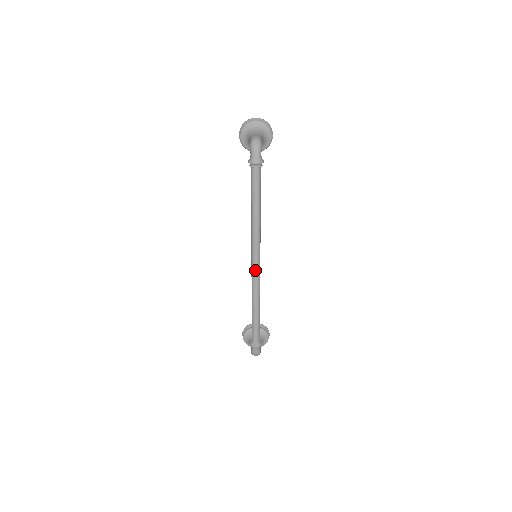
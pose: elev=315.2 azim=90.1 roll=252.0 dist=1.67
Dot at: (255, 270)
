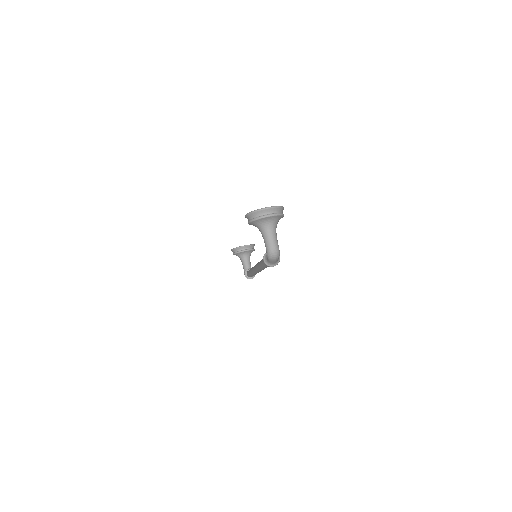
Dot at: (258, 272)
